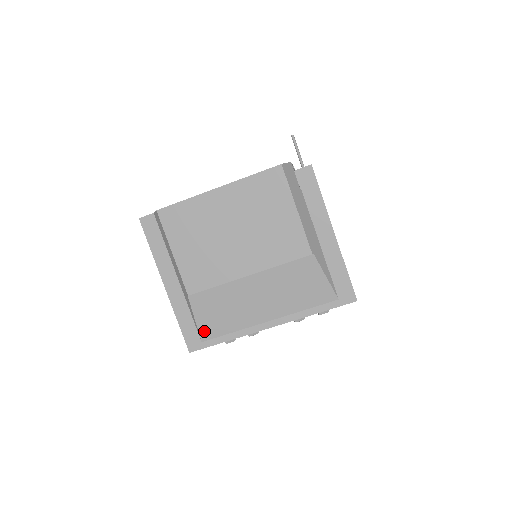
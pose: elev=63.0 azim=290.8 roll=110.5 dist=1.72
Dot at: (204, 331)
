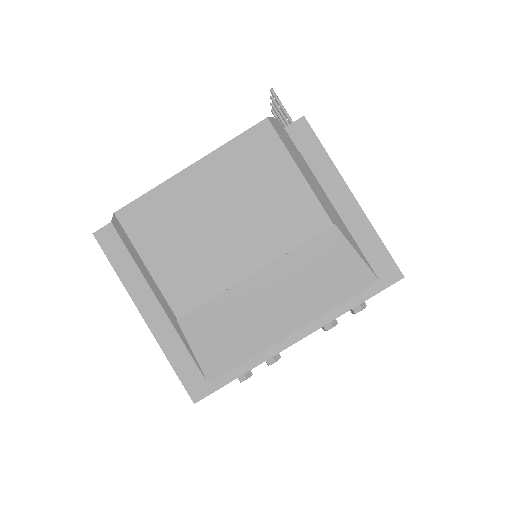
Dot at: (209, 367)
